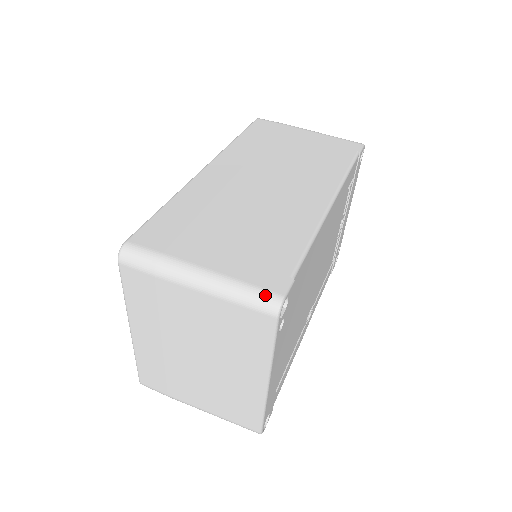
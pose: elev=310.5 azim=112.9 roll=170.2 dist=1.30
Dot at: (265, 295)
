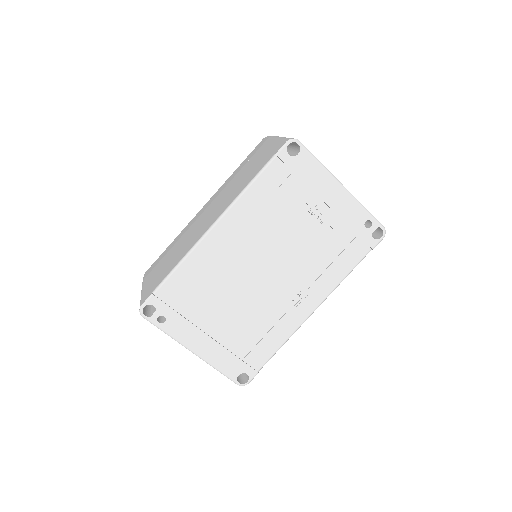
Dot at: (140, 304)
